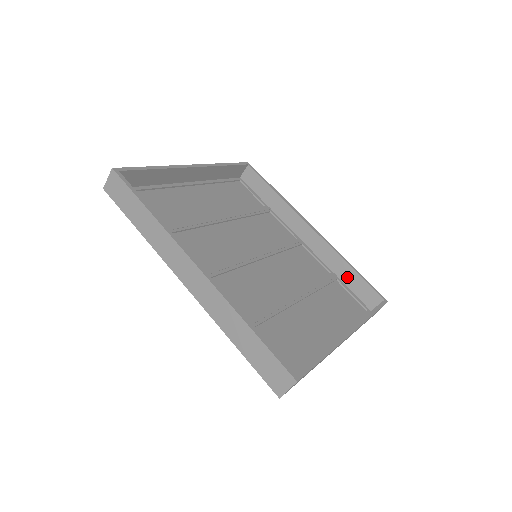
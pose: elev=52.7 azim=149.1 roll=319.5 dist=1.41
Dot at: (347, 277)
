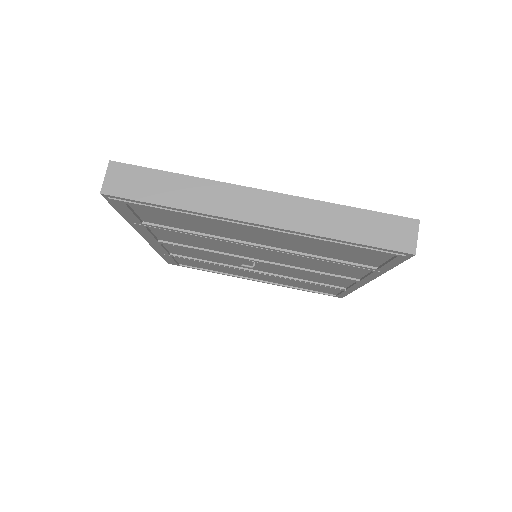
Dot at: occluded
